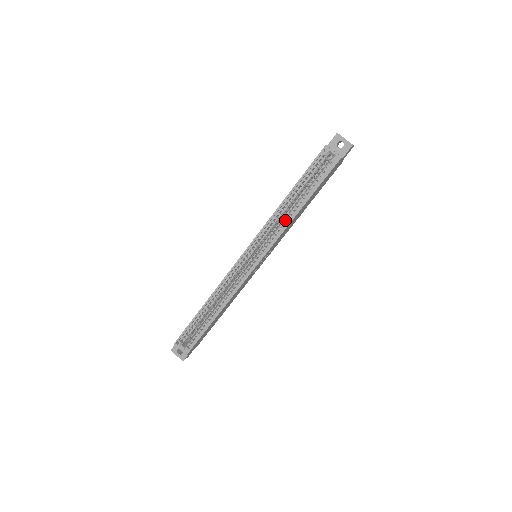
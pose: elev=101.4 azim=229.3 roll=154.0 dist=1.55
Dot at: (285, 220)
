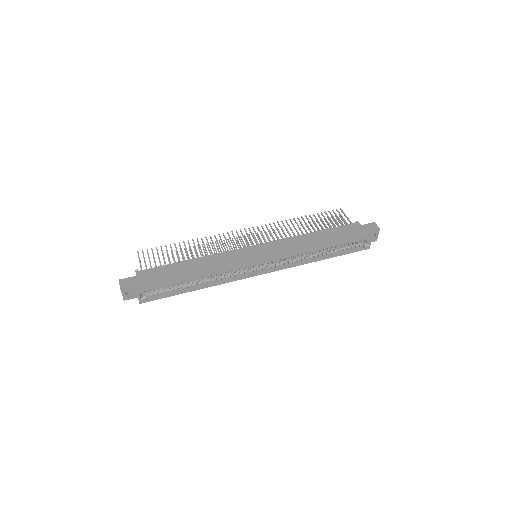
Dot at: (306, 259)
